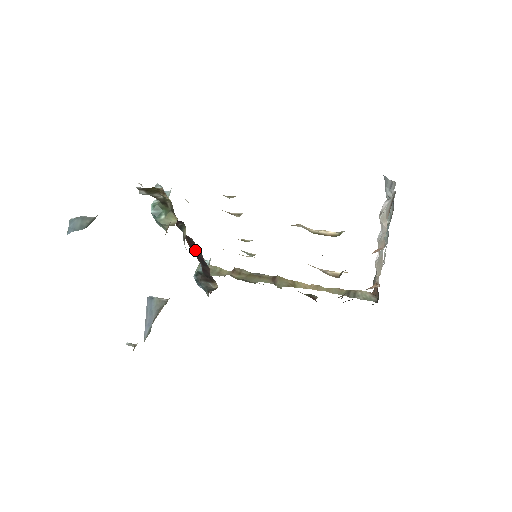
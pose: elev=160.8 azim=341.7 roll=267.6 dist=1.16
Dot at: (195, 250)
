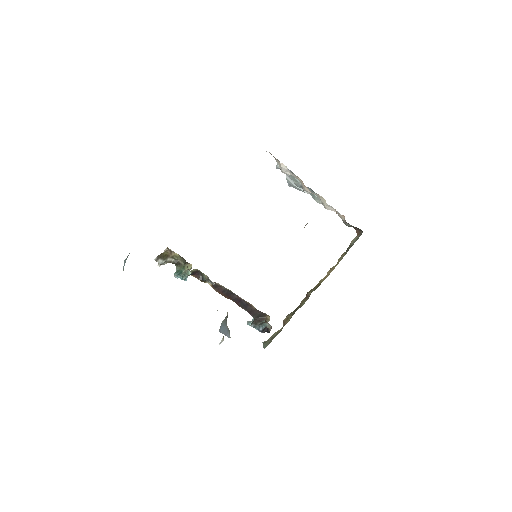
Dot at: (229, 296)
